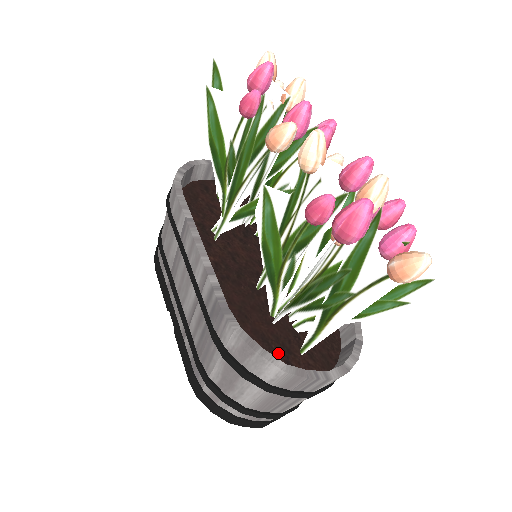
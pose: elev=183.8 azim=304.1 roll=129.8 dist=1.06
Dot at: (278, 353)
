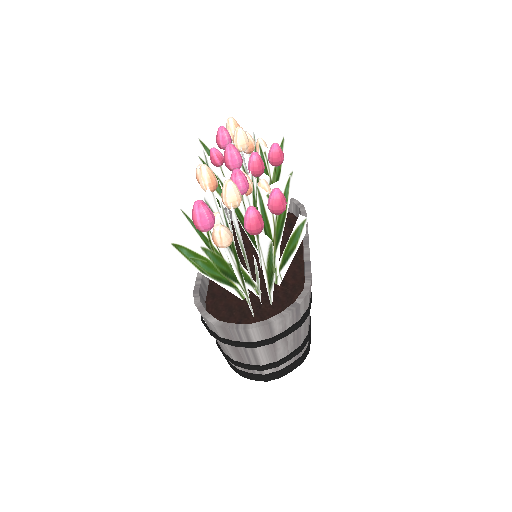
Dot at: (235, 317)
